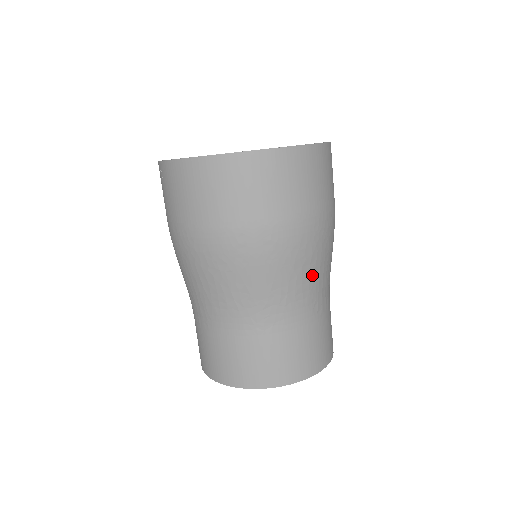
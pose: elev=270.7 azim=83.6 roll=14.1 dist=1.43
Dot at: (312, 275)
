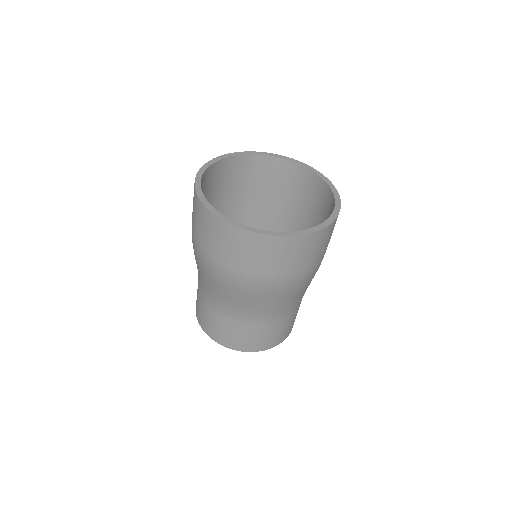
Dot at: (276, 304)
